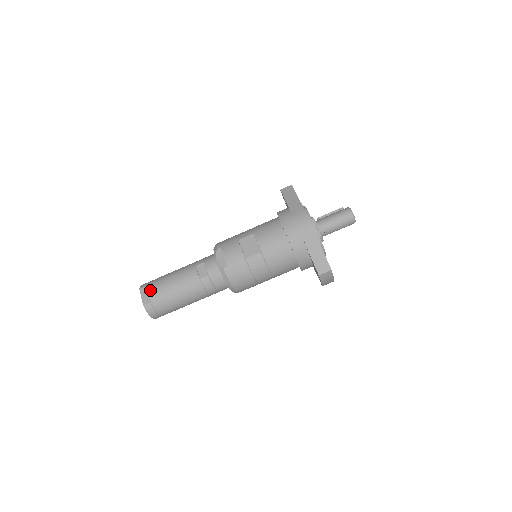
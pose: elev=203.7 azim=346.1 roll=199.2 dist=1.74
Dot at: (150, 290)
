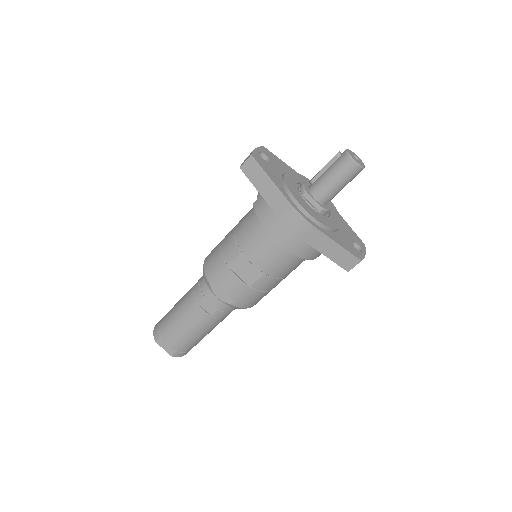
Dot at: (167, 342)
